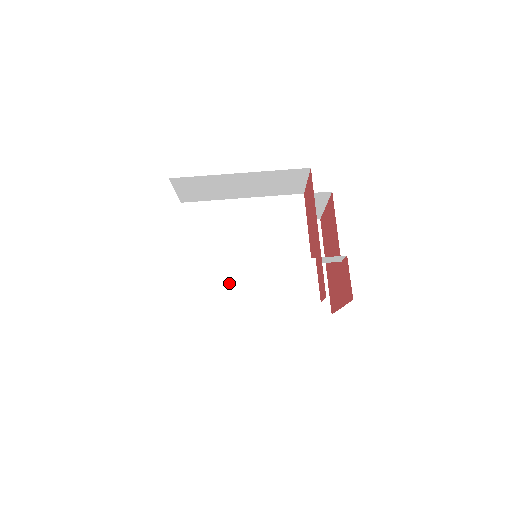
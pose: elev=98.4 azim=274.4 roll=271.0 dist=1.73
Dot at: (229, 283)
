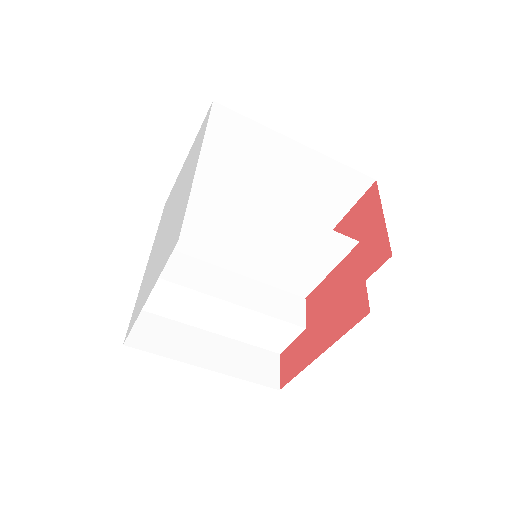
Dot at: (202, 309)
